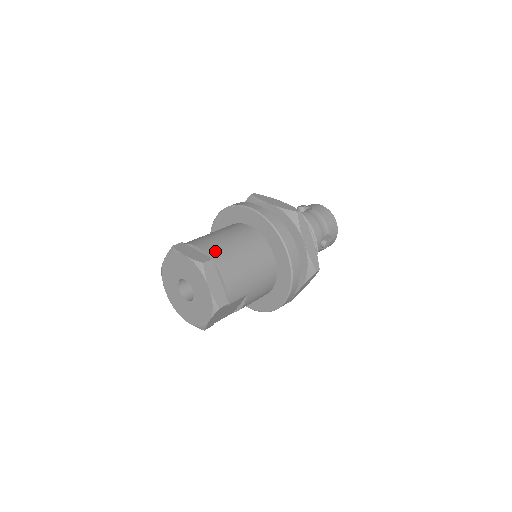
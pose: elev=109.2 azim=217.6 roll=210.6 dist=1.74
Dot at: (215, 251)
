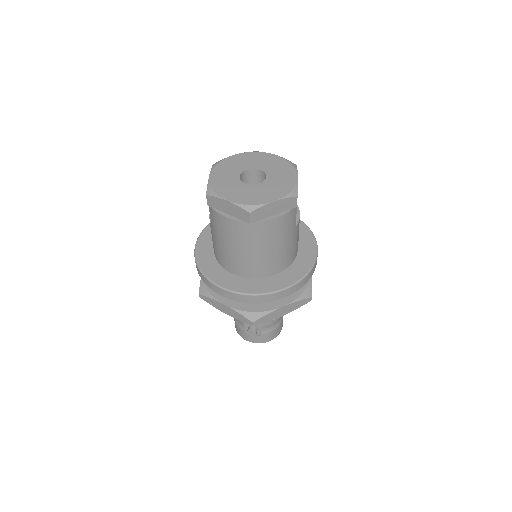
Dot at: occluded
